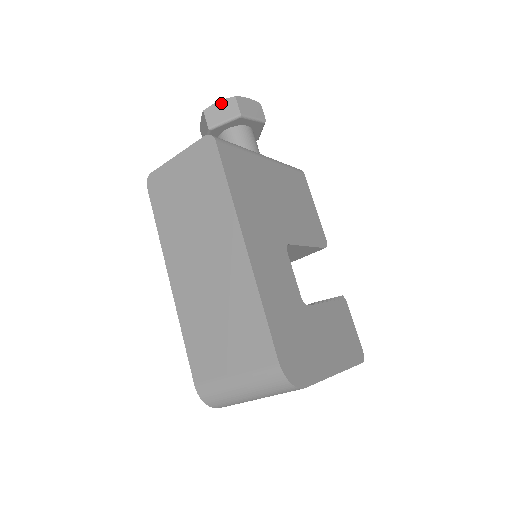
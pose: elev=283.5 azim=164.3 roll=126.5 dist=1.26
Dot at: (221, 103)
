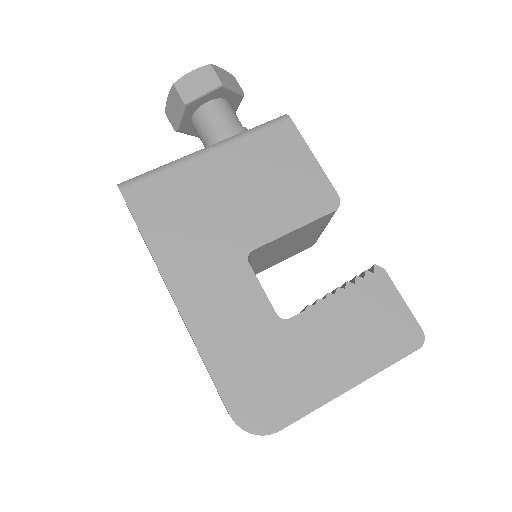
Dot at: (169, 98)
